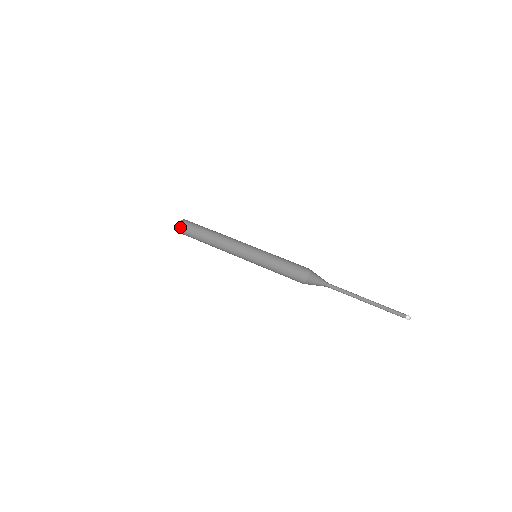
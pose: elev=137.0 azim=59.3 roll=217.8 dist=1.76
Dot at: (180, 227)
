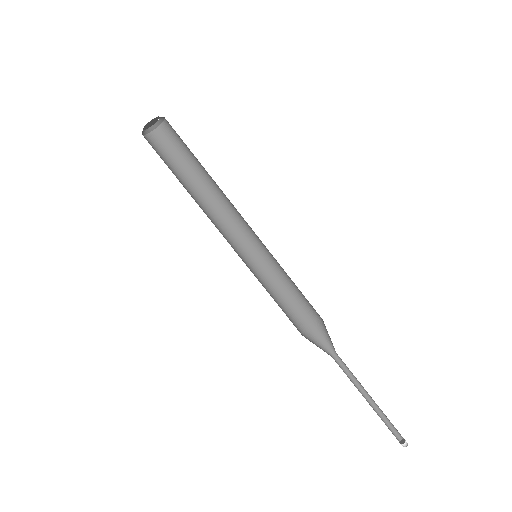
Dot at: (152, 122)
